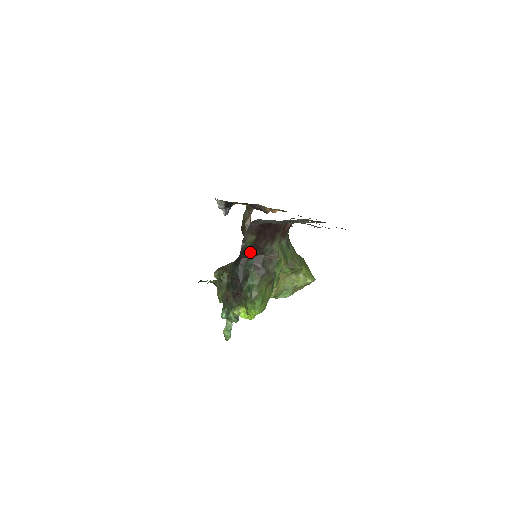
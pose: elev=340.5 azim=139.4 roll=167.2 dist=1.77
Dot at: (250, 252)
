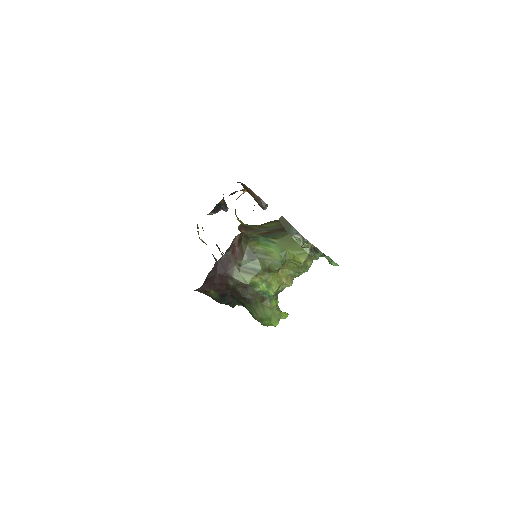
Dot at: (225, 295)
